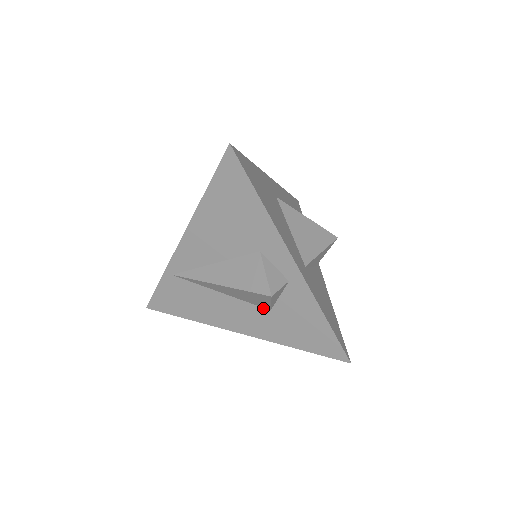
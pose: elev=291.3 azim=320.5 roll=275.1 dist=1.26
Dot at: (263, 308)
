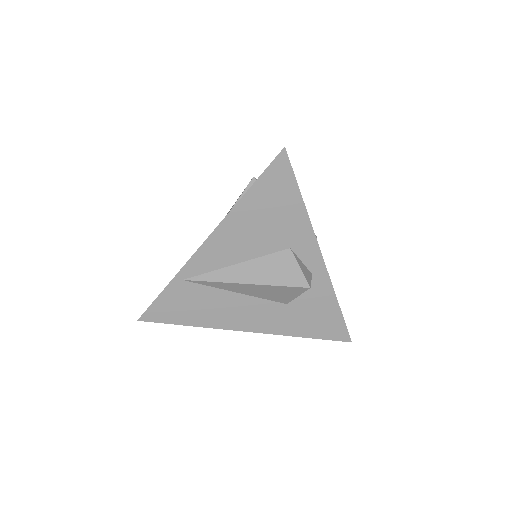
Dot at: (279, 303)
